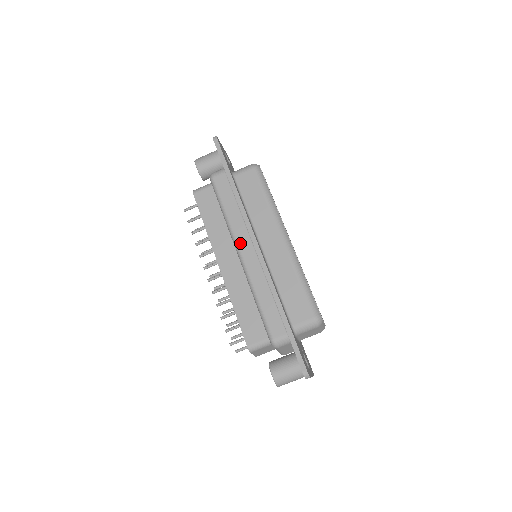
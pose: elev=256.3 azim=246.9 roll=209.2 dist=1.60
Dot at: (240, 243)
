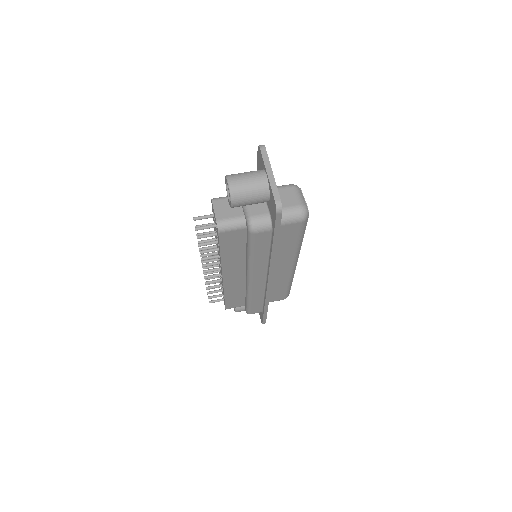
Dot at: occluded
